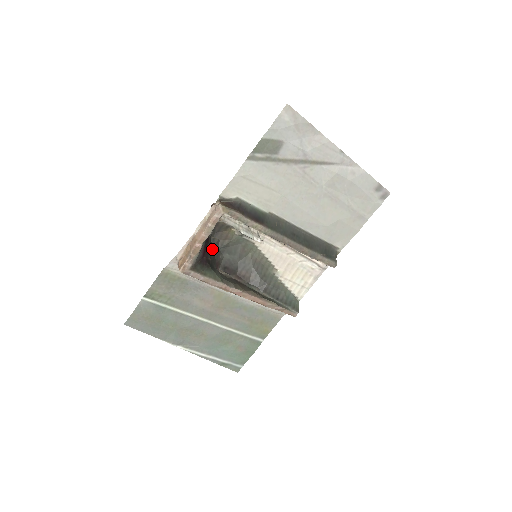
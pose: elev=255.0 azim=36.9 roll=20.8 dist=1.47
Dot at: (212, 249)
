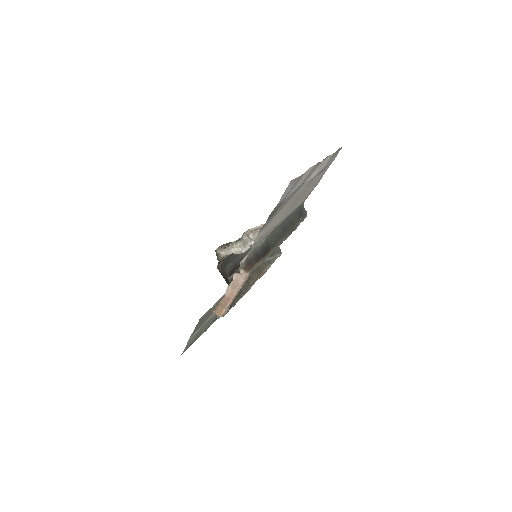
Dot at: (222, 275)
